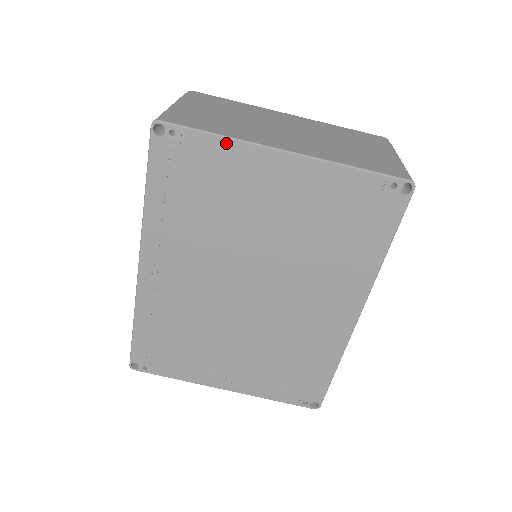
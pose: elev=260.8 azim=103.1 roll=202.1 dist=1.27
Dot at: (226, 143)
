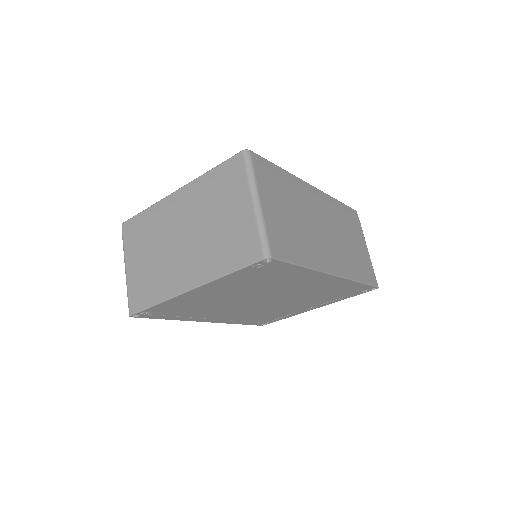
Dot at: (164, 303)
